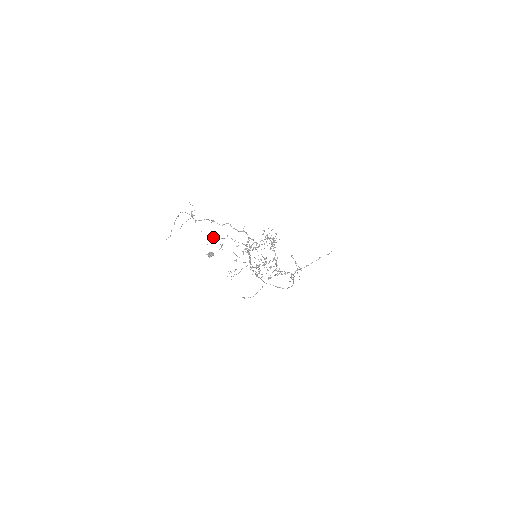
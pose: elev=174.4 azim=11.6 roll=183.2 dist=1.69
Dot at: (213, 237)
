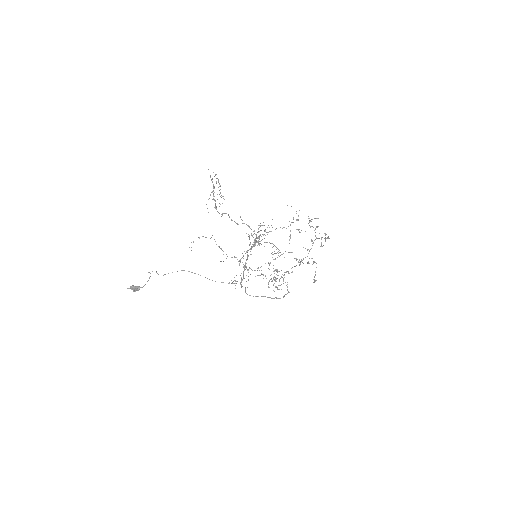
Dot at: occluded
